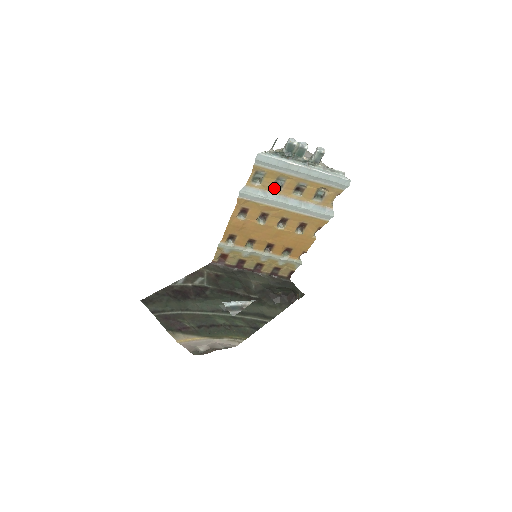
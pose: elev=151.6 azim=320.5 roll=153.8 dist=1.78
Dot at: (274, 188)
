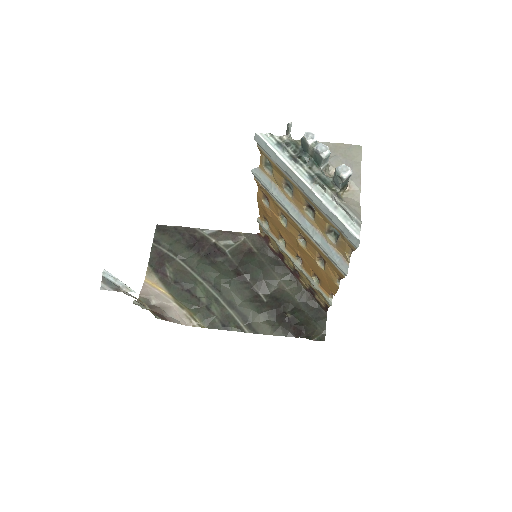
Dot at: (286, 189)
